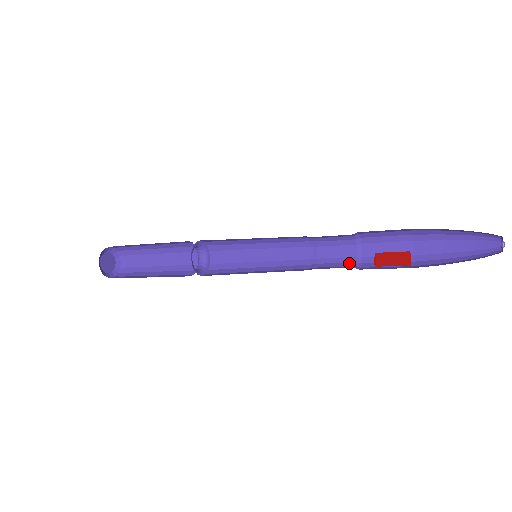
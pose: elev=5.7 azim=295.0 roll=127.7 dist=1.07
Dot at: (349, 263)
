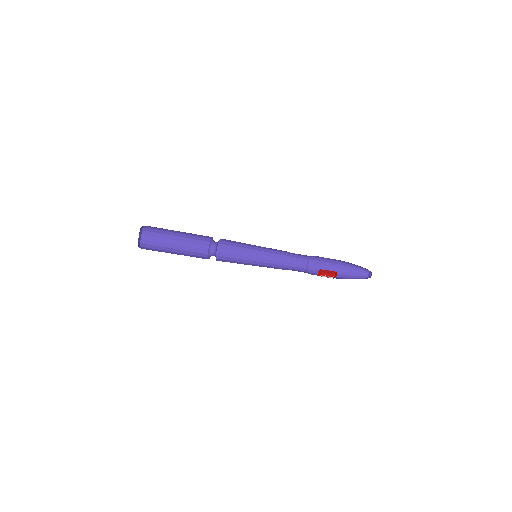
Dot at: occluded
